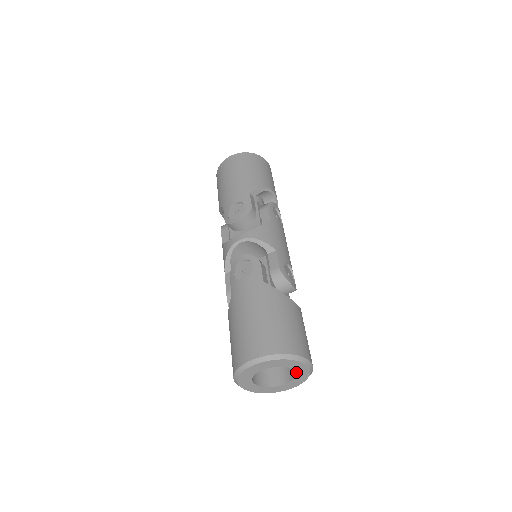
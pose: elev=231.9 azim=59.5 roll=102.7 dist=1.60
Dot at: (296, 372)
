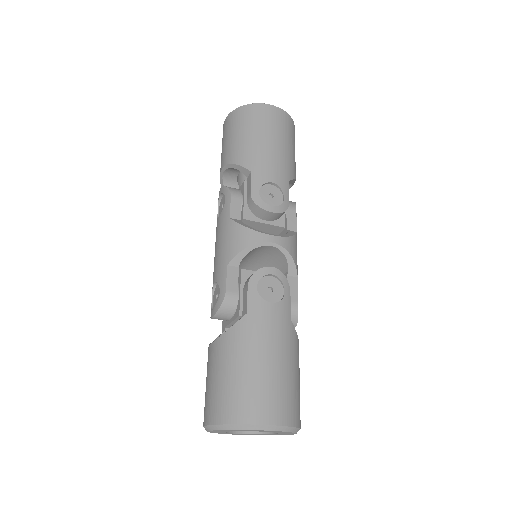
Dot at: (273, 434)
